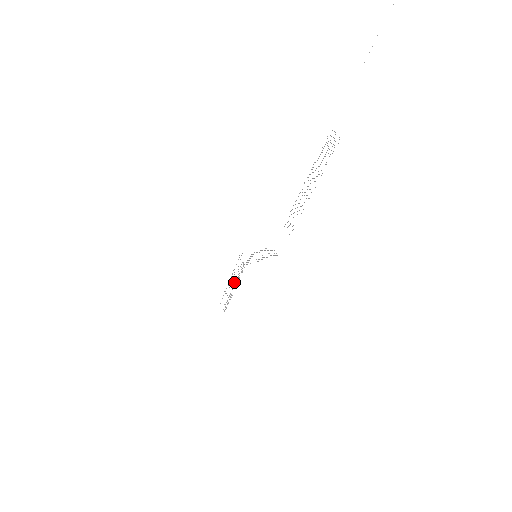
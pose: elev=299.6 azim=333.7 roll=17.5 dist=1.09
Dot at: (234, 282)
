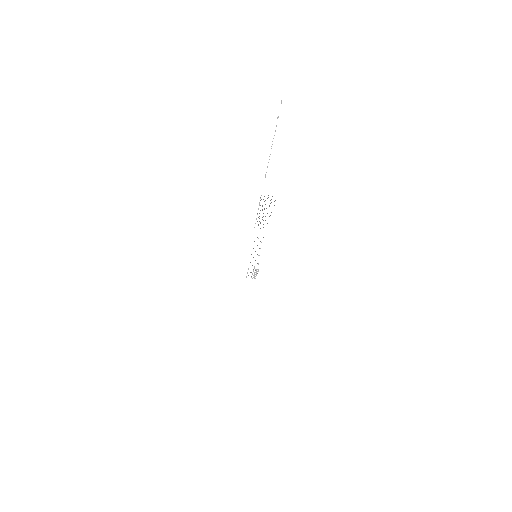
Dot at: occluded
